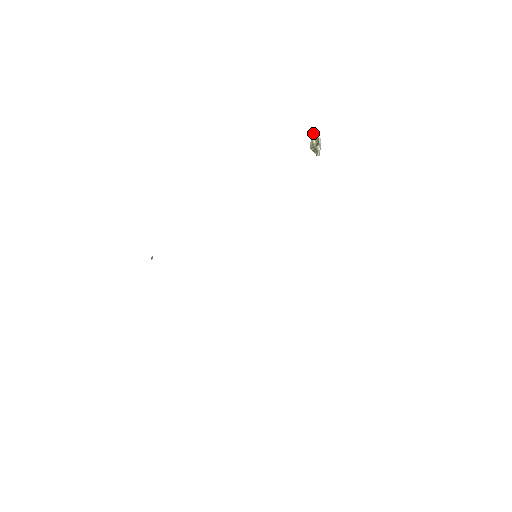
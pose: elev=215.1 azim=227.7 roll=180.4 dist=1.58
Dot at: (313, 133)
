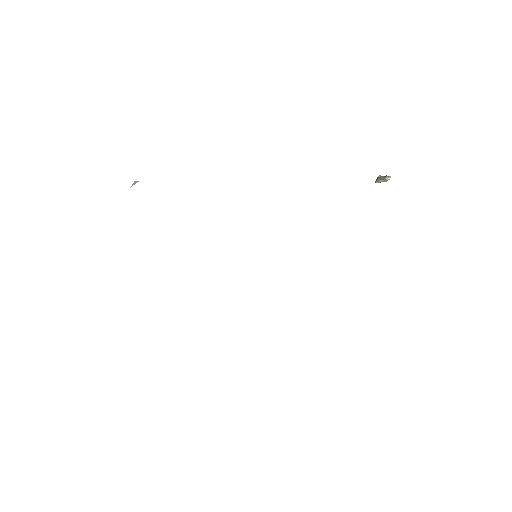
Dot at: occluded
